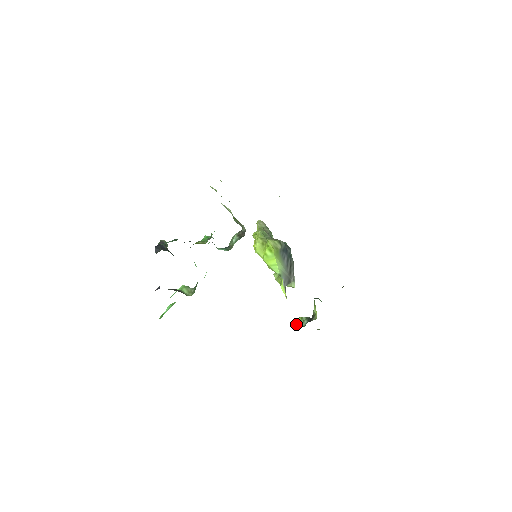
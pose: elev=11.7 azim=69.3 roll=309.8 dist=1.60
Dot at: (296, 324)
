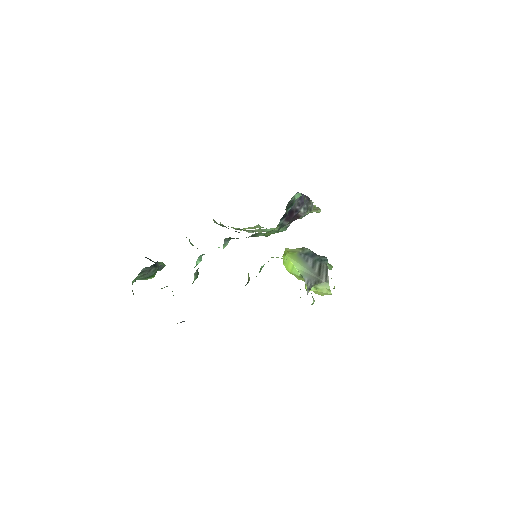
Dot at: occluded
